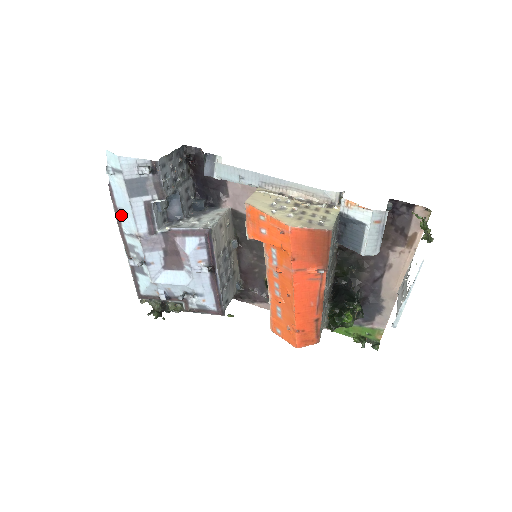
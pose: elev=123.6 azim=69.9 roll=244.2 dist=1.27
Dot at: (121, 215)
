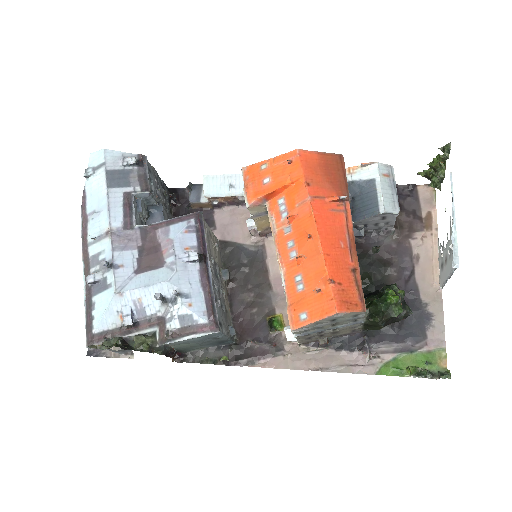
Dot at: (91, 217)
